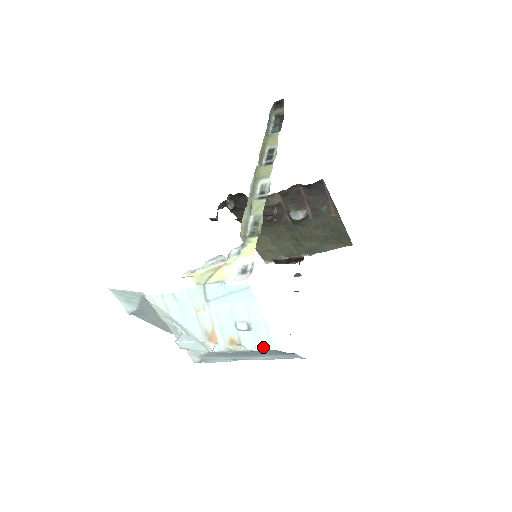
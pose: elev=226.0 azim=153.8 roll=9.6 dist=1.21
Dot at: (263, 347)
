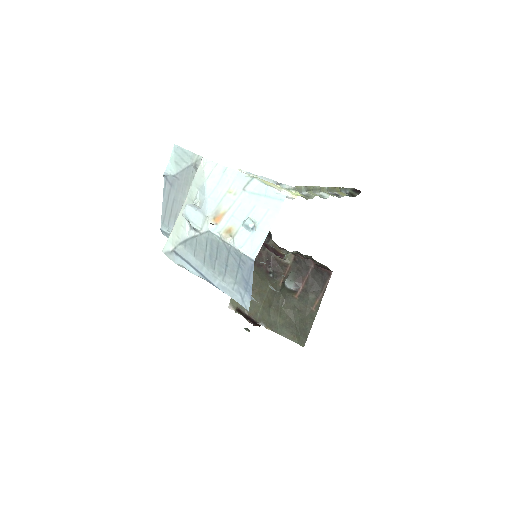
Dot at: (247, 251)
